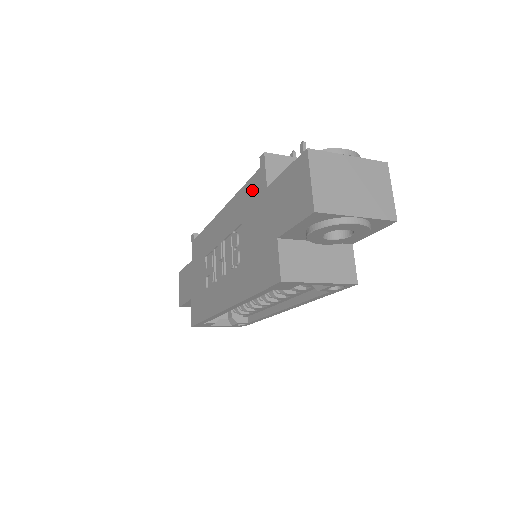
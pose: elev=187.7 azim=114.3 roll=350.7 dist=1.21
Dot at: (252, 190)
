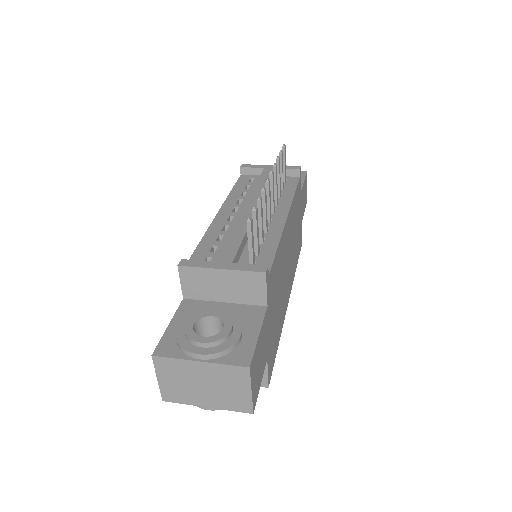
Dot at: occluded
